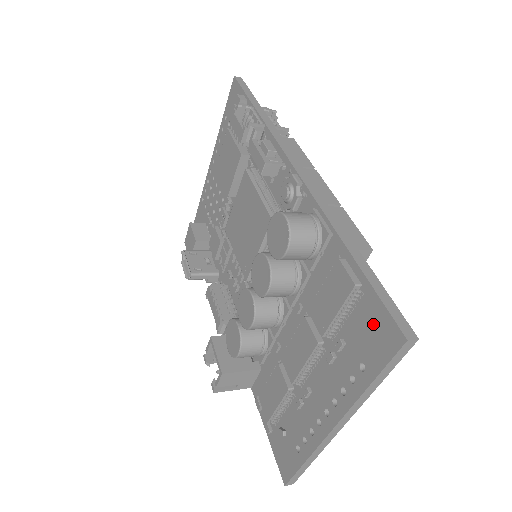
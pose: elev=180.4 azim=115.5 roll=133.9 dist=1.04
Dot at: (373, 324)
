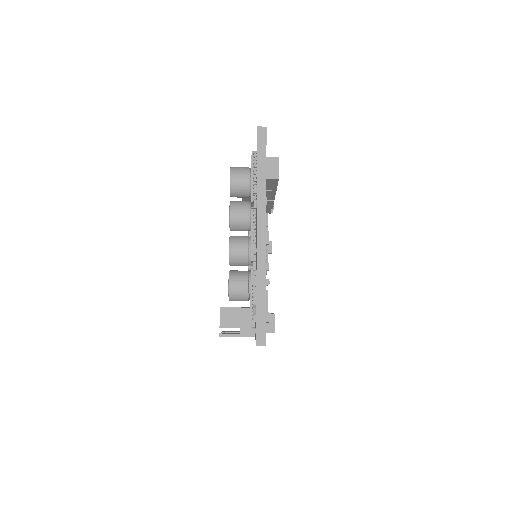
Dot at: occluded
